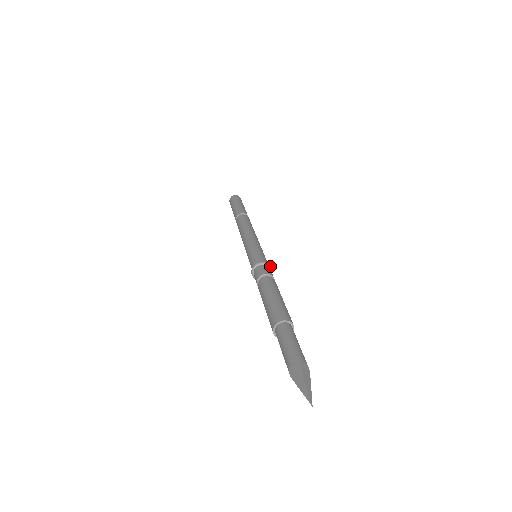
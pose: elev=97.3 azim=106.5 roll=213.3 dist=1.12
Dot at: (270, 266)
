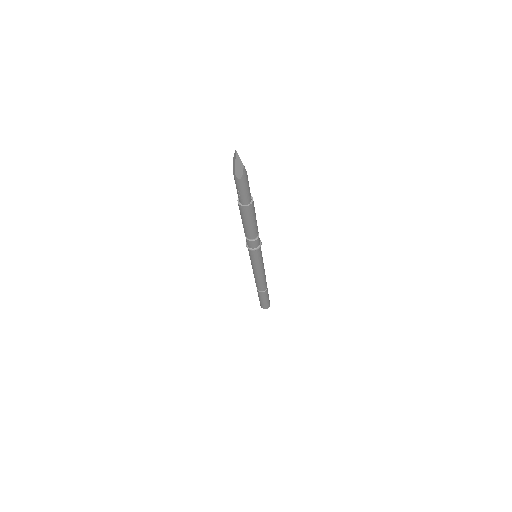
Dot at: occluded
